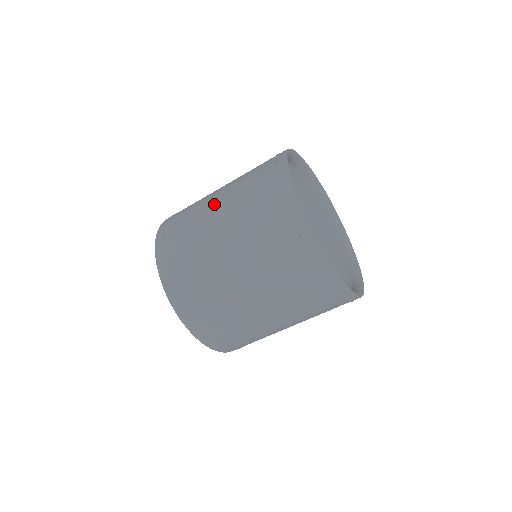
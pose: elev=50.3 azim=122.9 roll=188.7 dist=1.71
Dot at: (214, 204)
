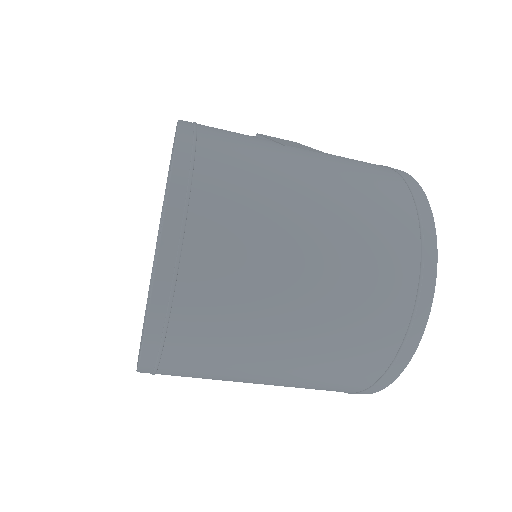
Dot at: (295, 307)
